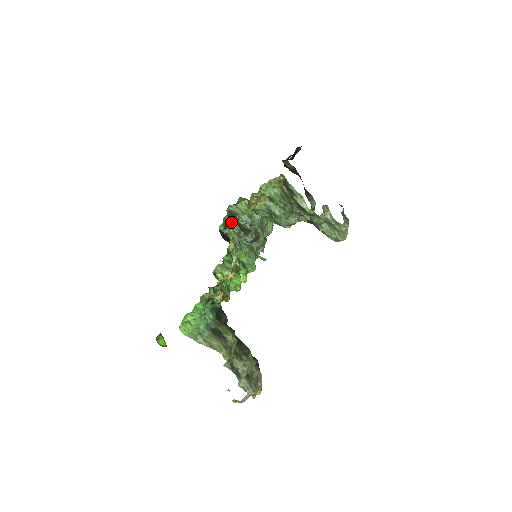
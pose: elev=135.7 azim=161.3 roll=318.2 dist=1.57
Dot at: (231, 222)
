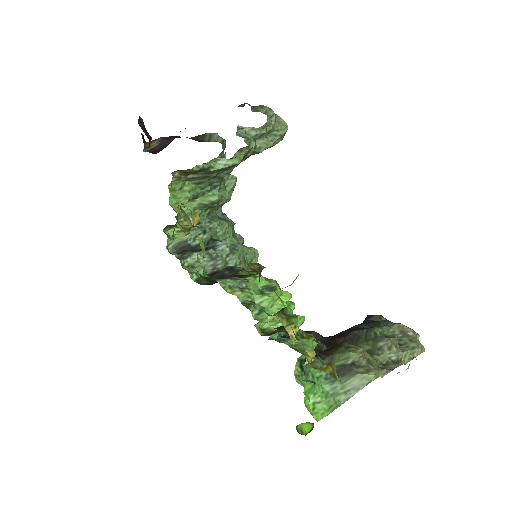
Dot at: occluded
